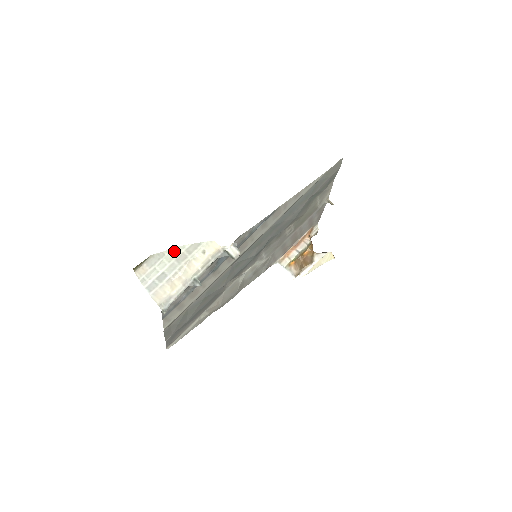
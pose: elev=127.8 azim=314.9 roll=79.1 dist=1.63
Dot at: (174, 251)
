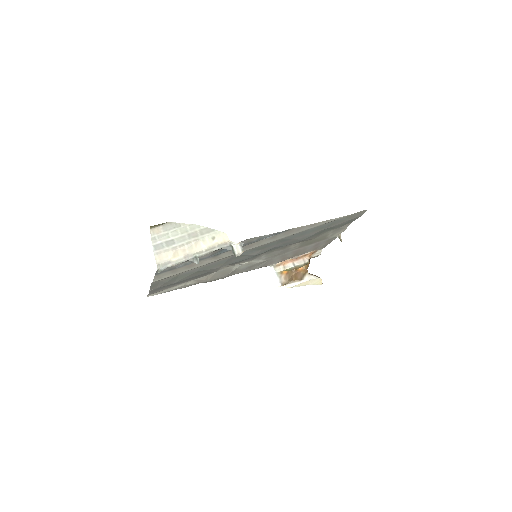
Dot at: (190, 226)
